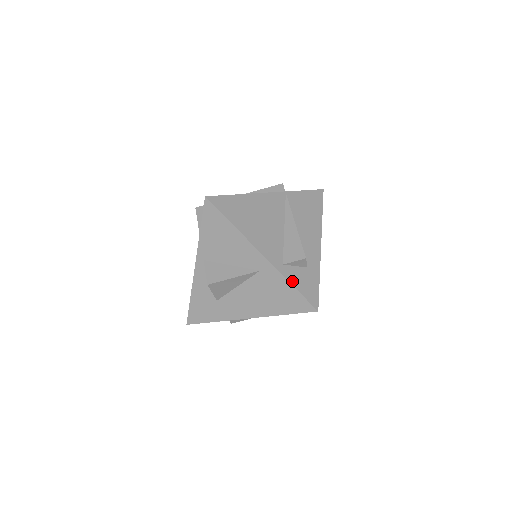
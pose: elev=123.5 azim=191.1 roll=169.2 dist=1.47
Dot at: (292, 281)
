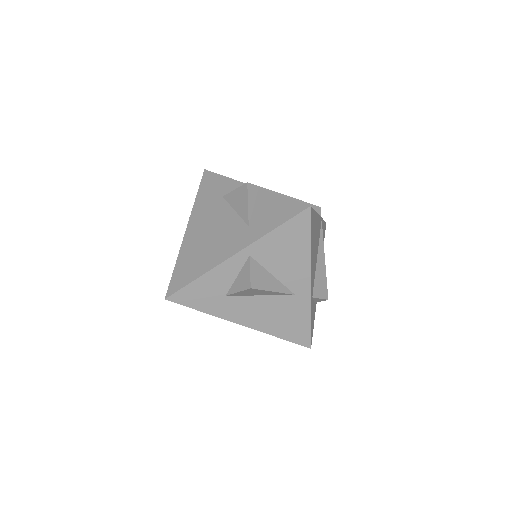
Dot at: (311, 316)
